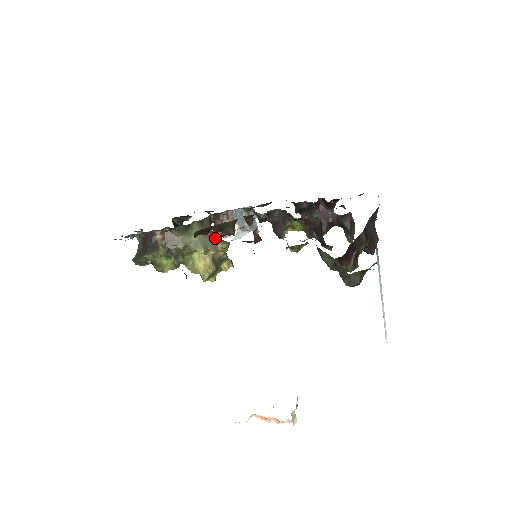
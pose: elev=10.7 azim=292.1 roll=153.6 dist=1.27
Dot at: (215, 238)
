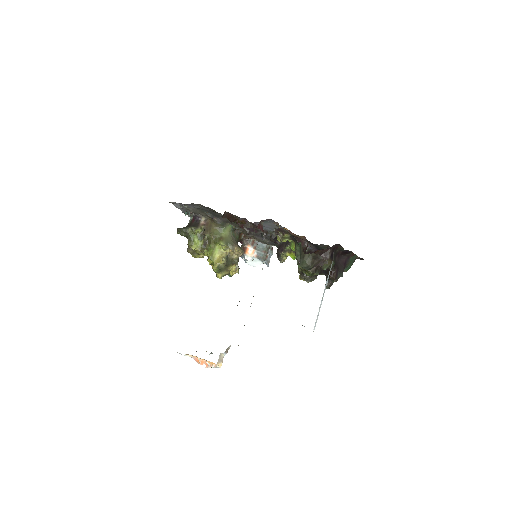
Dot at: (237, 243)
